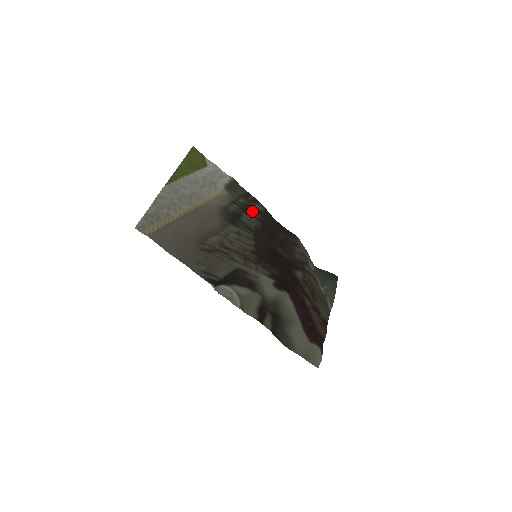
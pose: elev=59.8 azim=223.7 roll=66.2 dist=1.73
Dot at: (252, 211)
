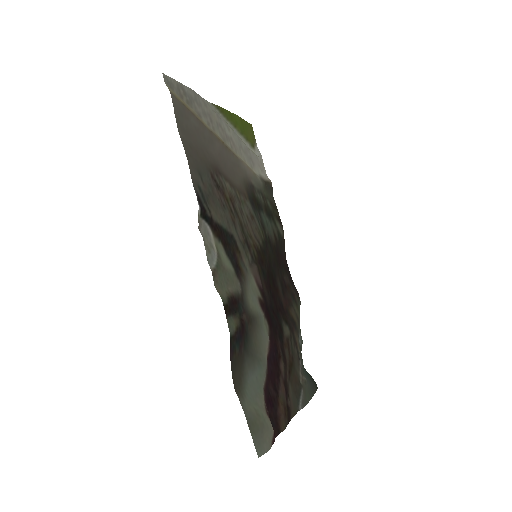
Dot at: (273, 223)
